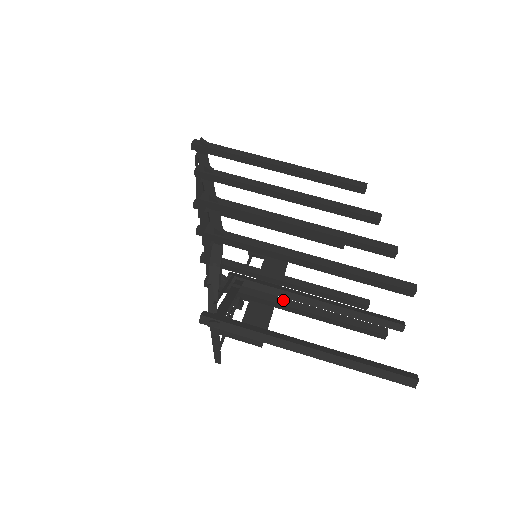
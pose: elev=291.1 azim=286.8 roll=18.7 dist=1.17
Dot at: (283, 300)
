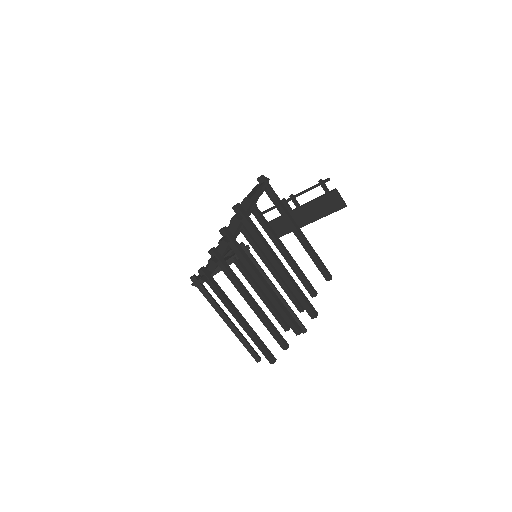
Dot at: (252, 283)
